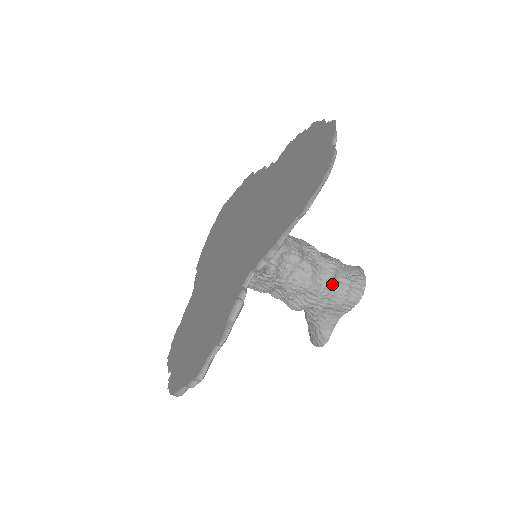
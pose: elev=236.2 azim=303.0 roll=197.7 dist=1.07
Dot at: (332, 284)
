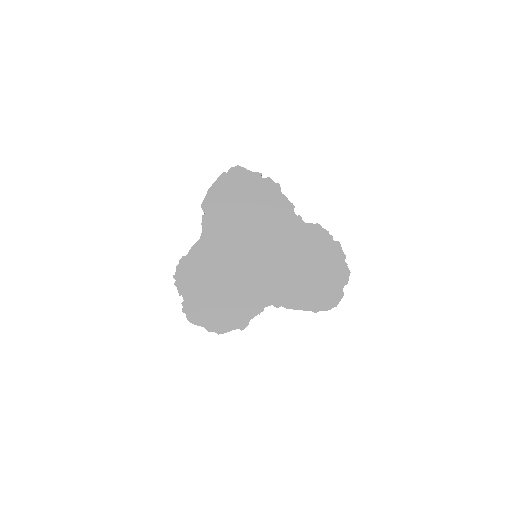
Dot at: occluded
